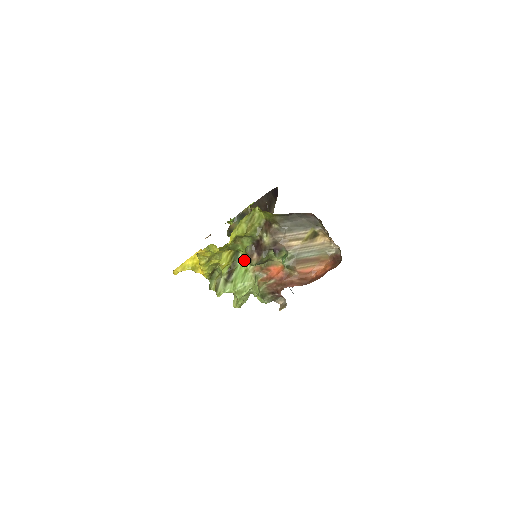
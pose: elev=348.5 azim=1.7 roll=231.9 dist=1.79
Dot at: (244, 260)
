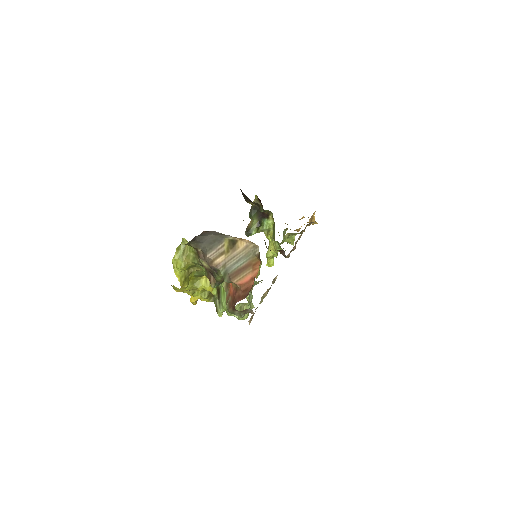
Dot at: occluded
